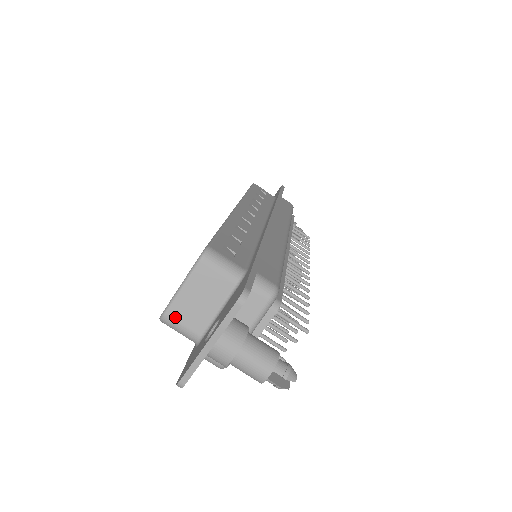
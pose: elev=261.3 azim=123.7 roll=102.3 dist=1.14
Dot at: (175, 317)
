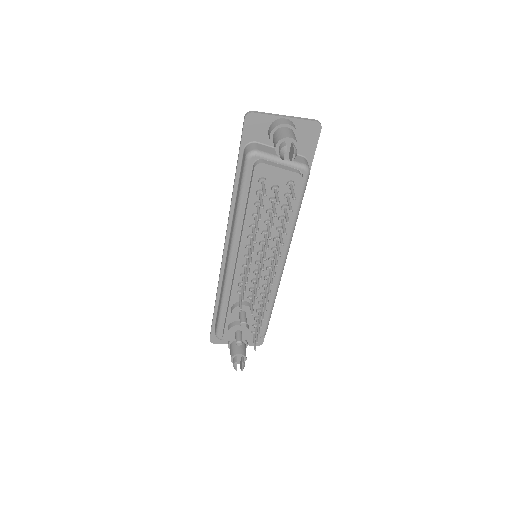
Dot at: occluded
